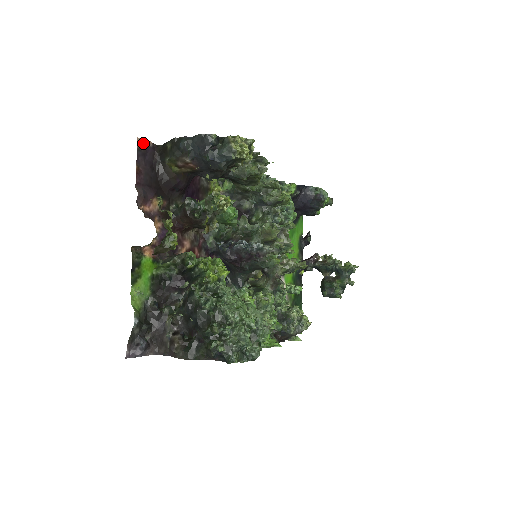
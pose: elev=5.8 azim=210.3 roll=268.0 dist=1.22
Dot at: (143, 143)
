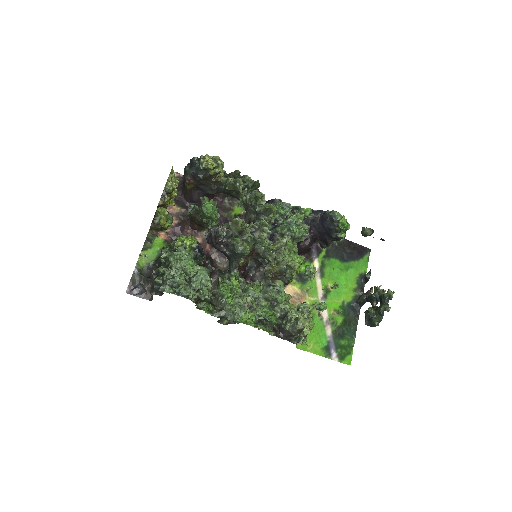
Dot at: (175, 175)
